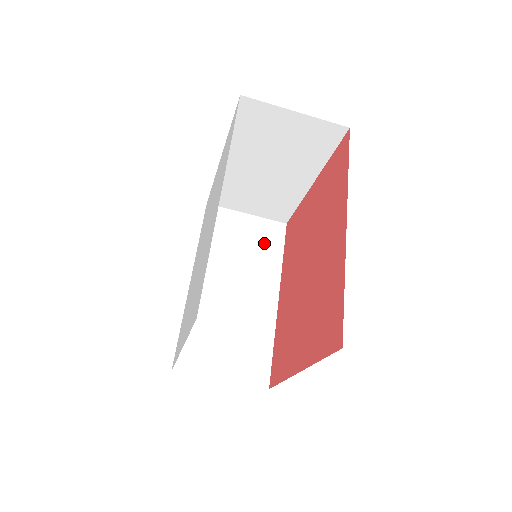
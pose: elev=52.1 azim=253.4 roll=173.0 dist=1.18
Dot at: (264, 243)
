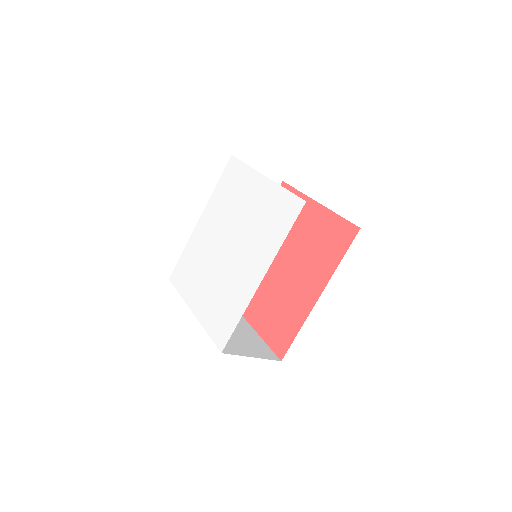
Dot at: occluded
